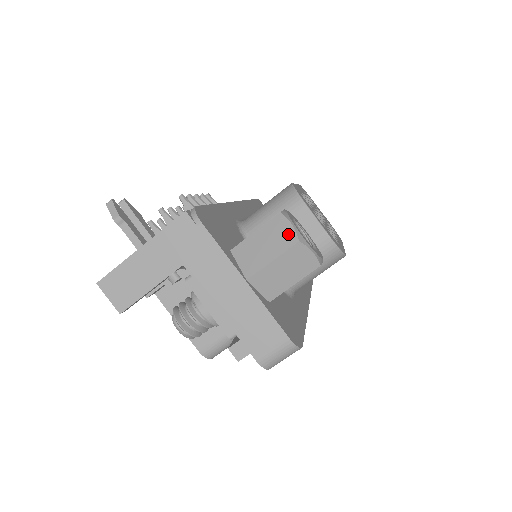
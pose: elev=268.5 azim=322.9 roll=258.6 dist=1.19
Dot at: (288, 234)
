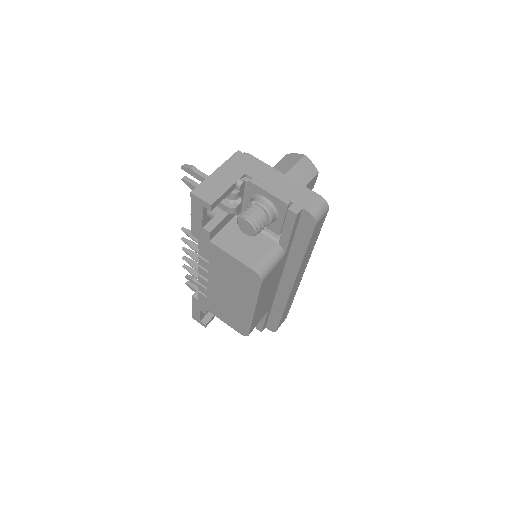
Dot at: (297, 156)
